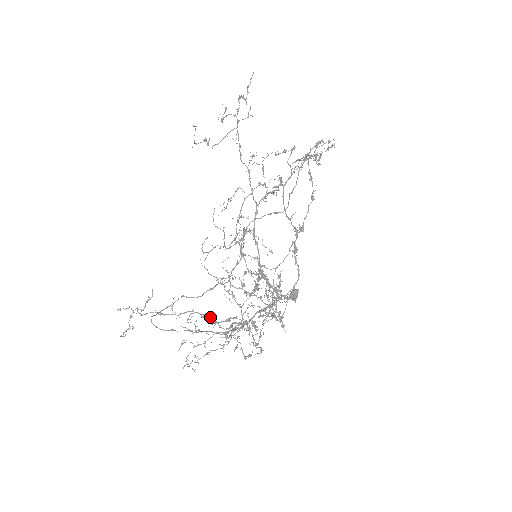
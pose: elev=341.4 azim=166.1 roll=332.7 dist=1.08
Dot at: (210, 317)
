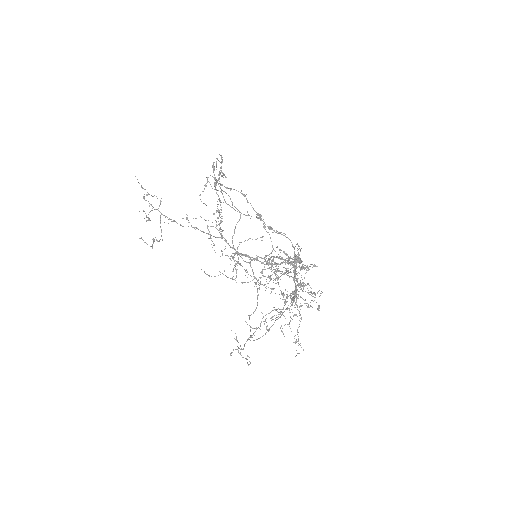
Dot at: occluded
